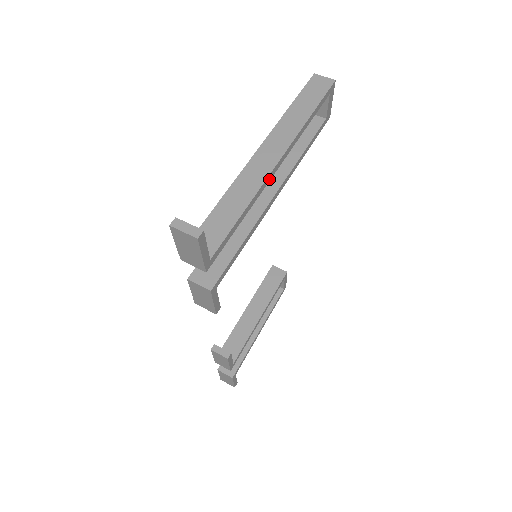
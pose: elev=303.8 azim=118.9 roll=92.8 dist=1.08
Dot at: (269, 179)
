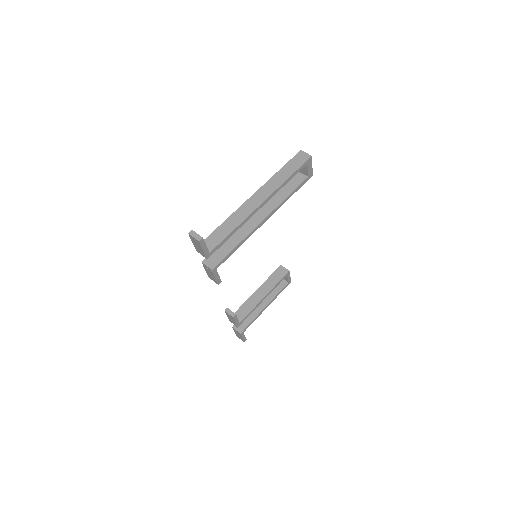
Dot at: (254, 213)
